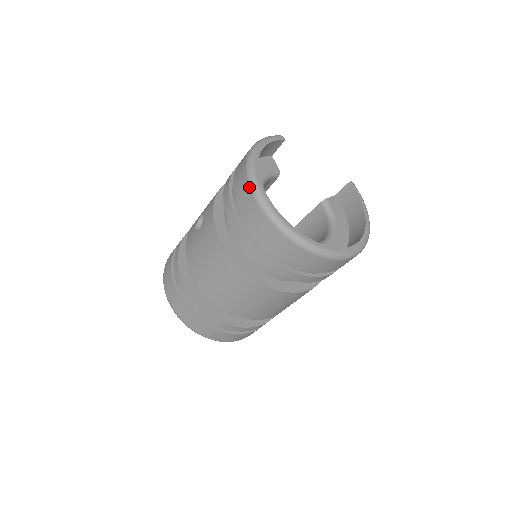
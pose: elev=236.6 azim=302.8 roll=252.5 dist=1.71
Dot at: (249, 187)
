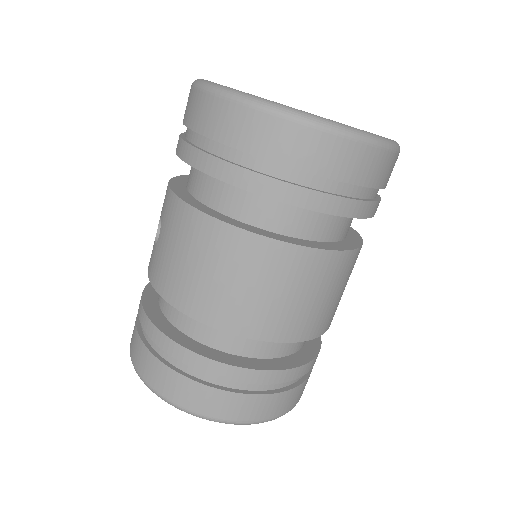
Dot at: (207, 93)
